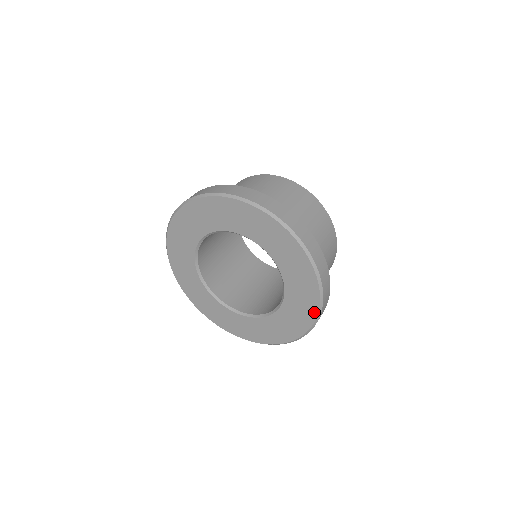
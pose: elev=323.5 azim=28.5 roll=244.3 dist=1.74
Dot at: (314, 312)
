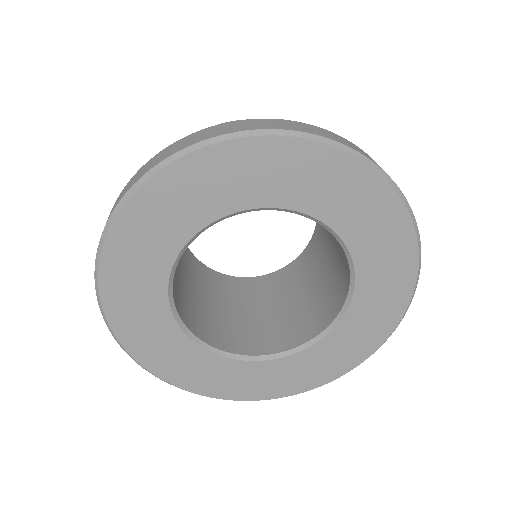
Dot at: (412, 260)
